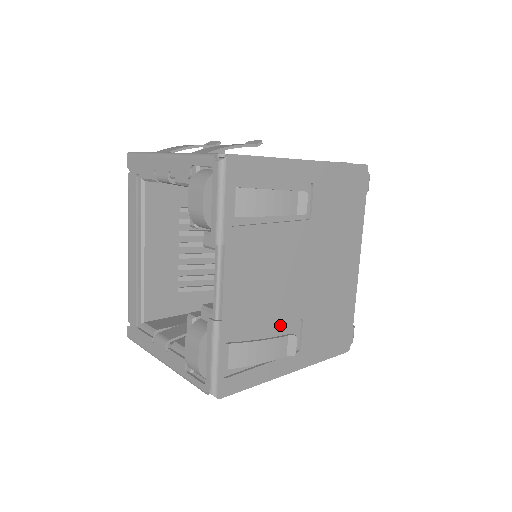
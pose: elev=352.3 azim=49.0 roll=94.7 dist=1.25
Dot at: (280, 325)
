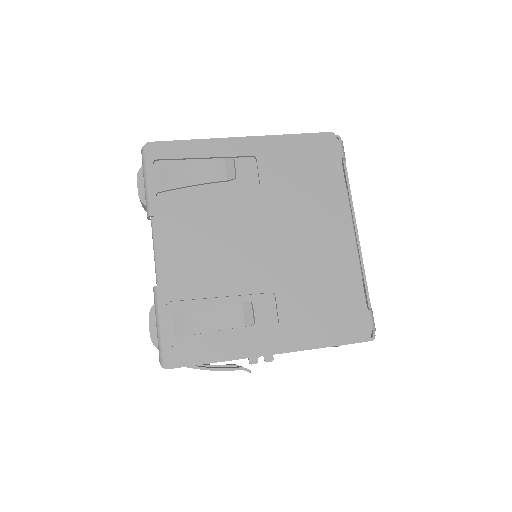
Dot at: (244, 299)
